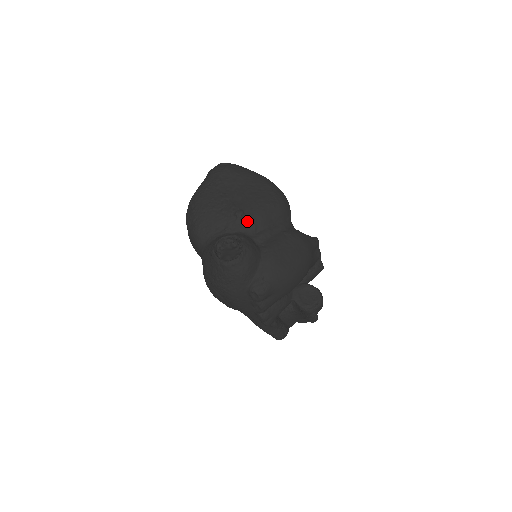
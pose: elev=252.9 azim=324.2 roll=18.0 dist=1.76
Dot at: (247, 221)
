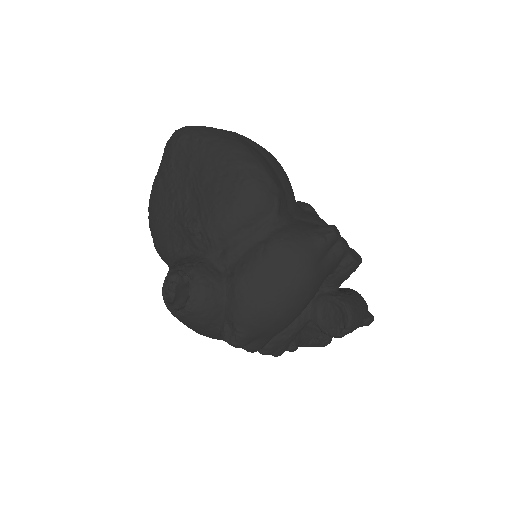
Dot at: (204, 236)
